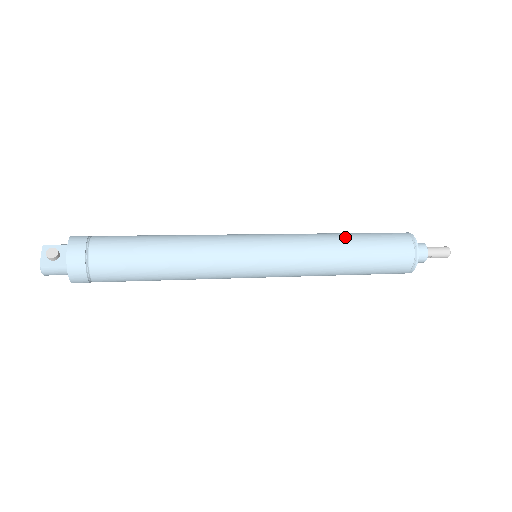
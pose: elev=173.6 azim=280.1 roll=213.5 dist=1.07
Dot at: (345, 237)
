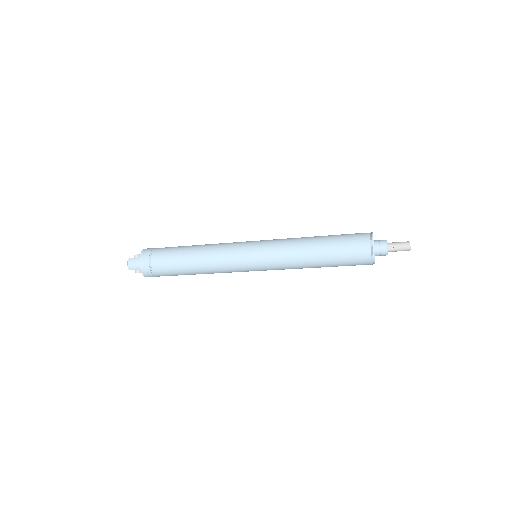
Dot at: occluded
